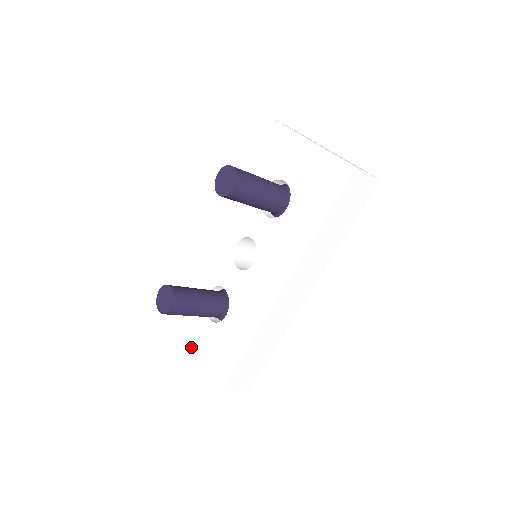
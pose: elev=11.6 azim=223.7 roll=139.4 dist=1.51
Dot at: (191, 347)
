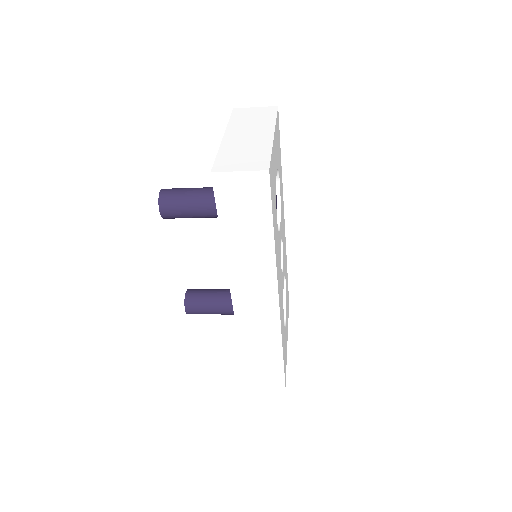
Dot at: occluded
